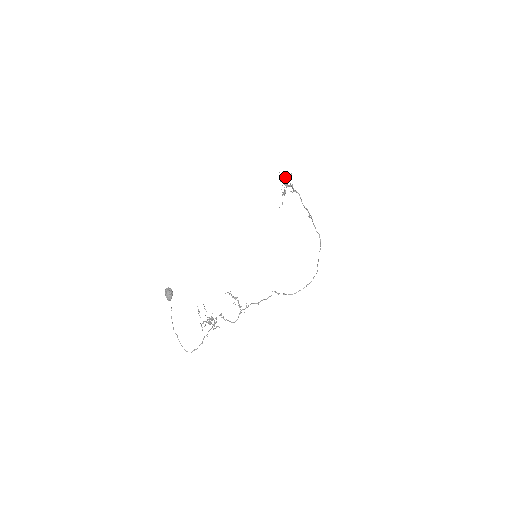
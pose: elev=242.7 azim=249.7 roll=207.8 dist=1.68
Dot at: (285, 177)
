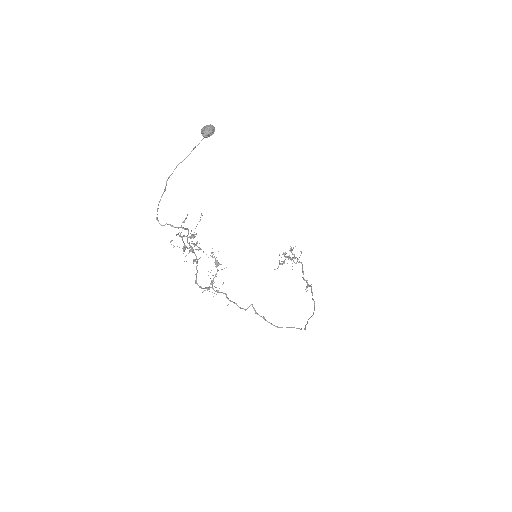
Dot at: (291, 250)
